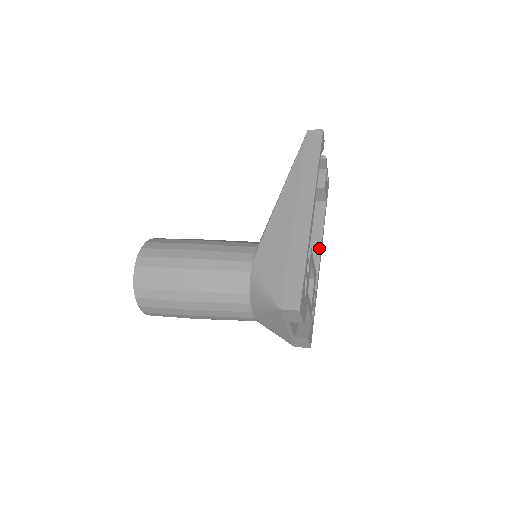
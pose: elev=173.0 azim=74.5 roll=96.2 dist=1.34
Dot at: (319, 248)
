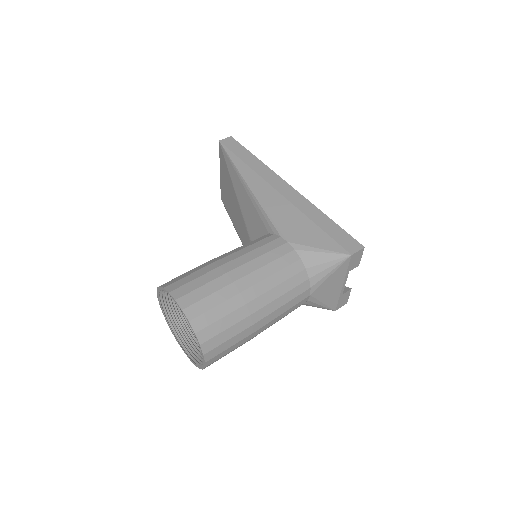
Dot at: occluded
